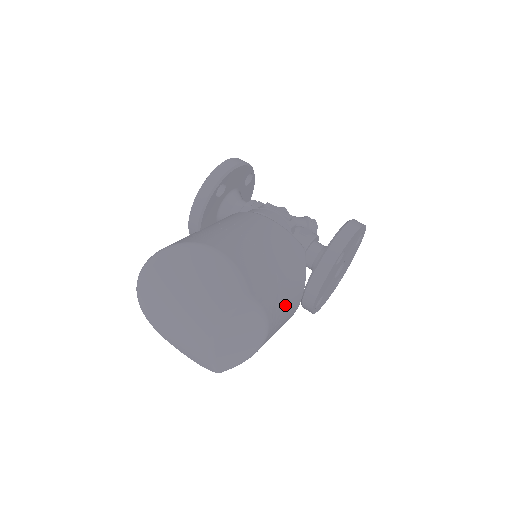
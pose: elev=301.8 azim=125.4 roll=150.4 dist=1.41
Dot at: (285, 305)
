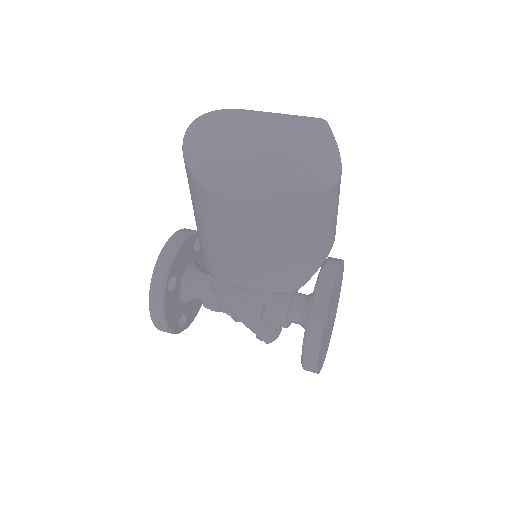
Dot at: occluded
